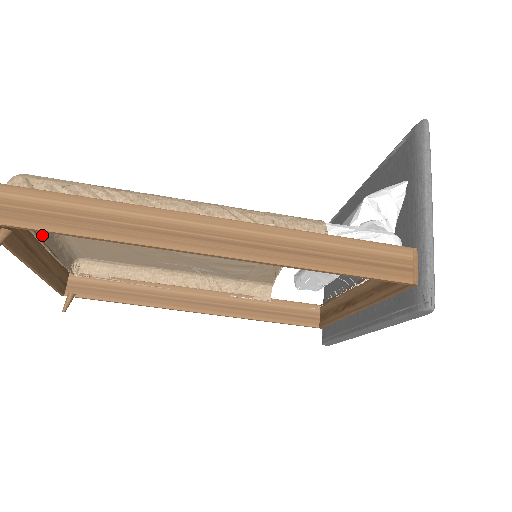
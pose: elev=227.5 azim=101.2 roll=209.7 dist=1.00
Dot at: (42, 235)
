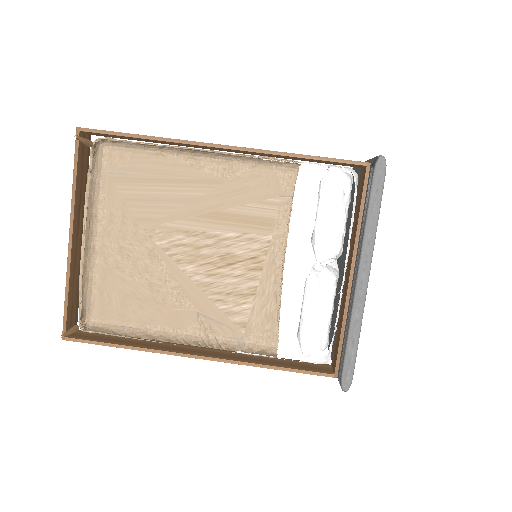
Dot at: (85, 232)
